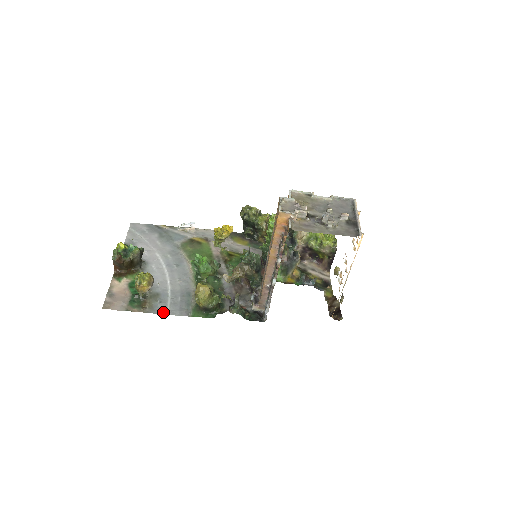
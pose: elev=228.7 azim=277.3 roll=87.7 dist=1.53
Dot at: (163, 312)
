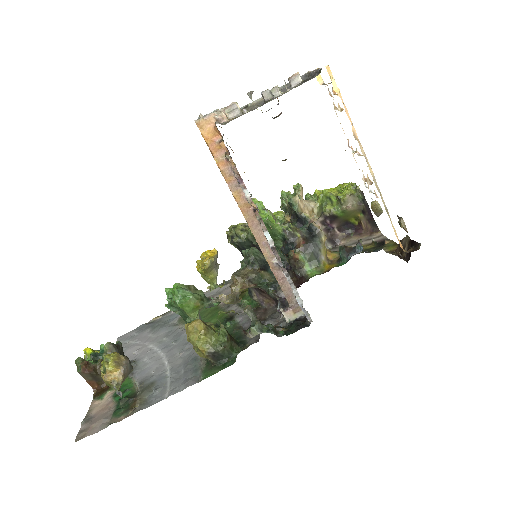
Dot at: (161, 398)
